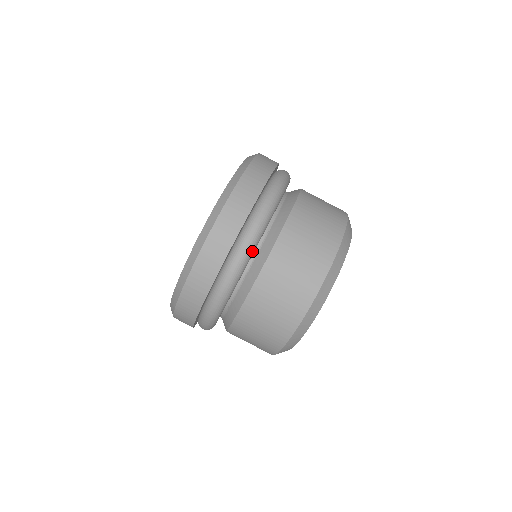
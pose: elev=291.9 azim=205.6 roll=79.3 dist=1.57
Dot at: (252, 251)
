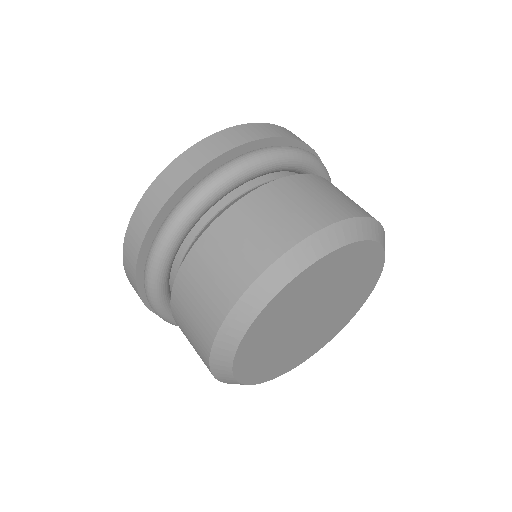
Dot at: (160, 266)
